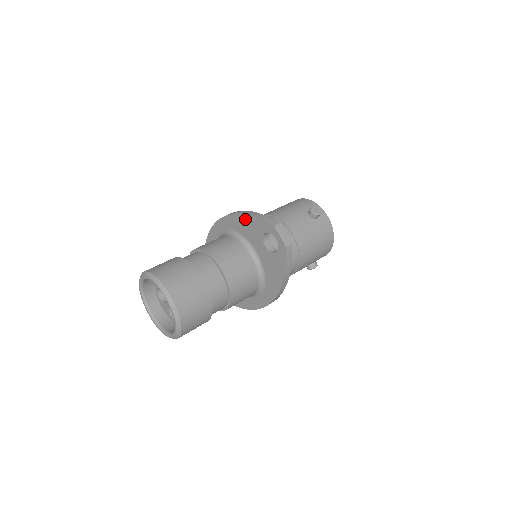
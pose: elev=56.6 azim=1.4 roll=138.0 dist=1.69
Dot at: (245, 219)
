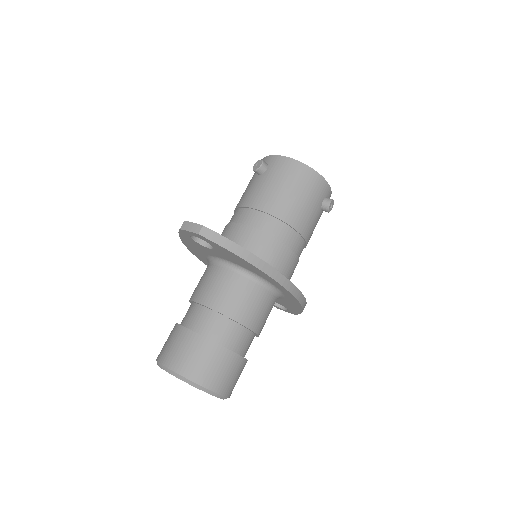
Dot at: (187, 244)
